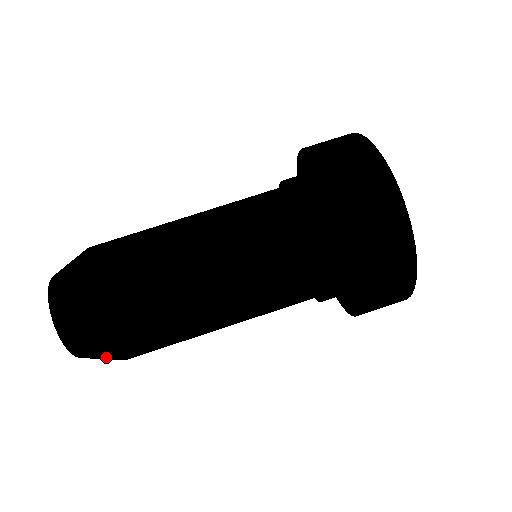
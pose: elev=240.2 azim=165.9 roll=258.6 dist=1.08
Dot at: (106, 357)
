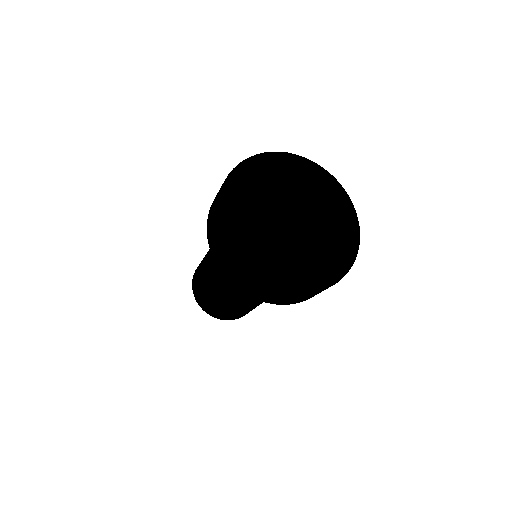
Dot at: occluded
